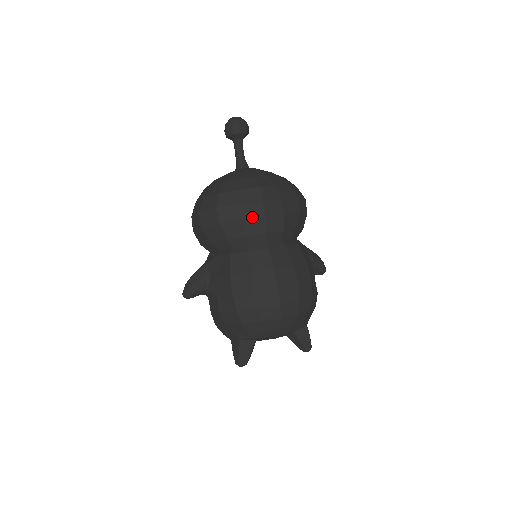
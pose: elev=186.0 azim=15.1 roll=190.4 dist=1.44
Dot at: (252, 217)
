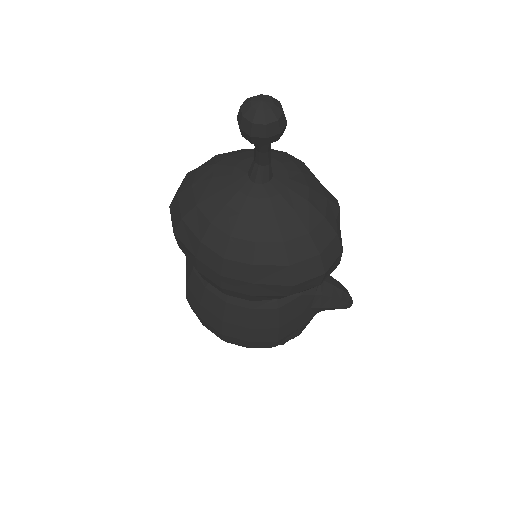
Dot at: (206, 276)
